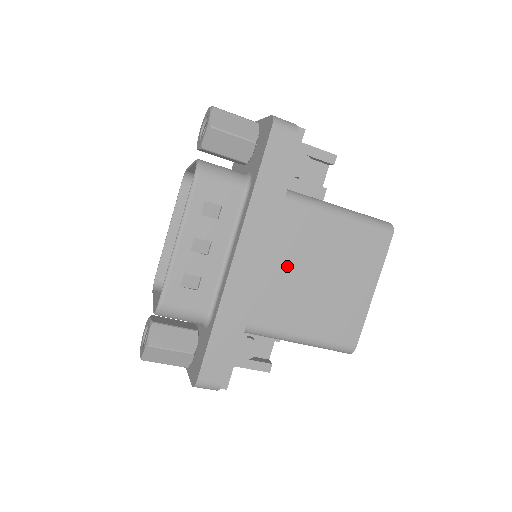
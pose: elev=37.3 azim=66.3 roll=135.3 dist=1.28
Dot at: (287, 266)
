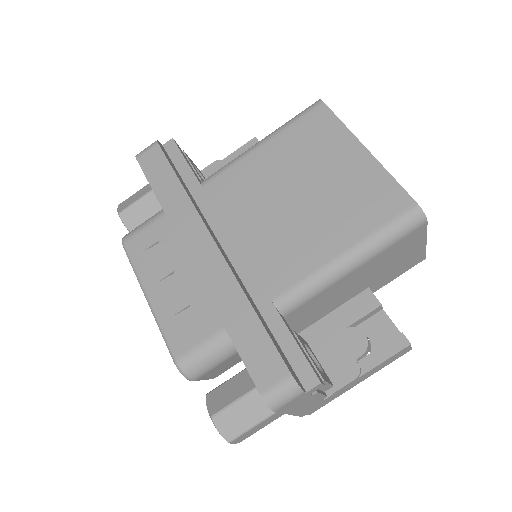
Dot at: (256, 221)
